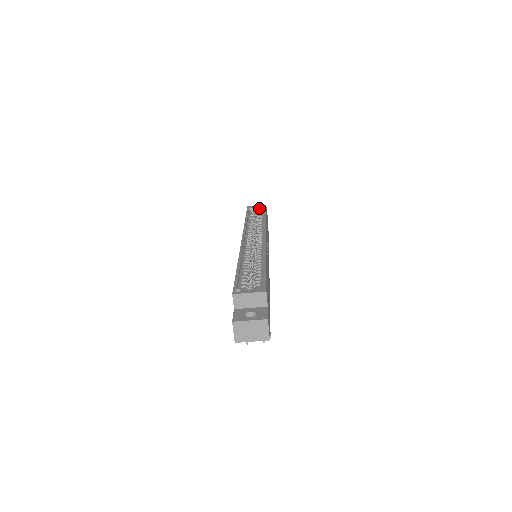
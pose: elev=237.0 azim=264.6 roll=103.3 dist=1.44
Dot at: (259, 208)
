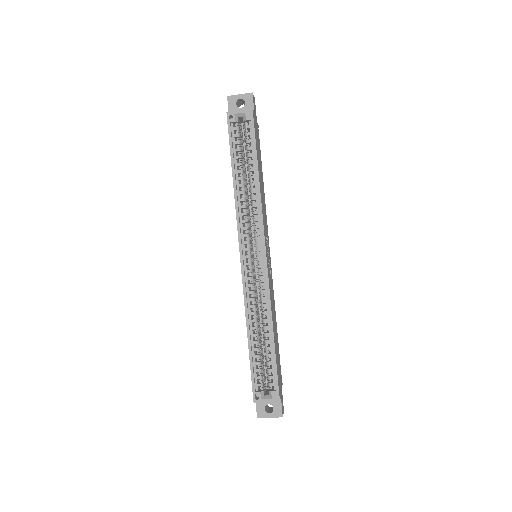
Dot at: (244, 121)
